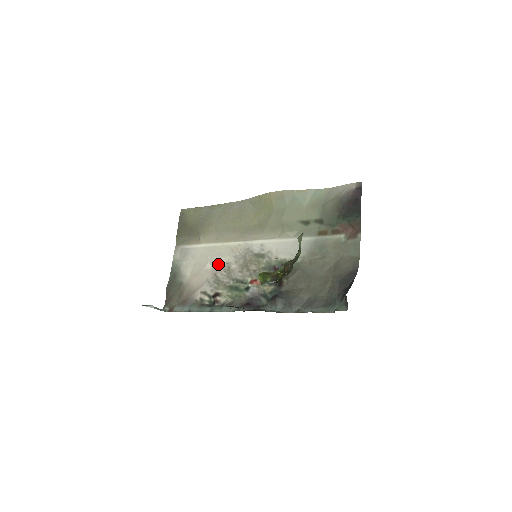
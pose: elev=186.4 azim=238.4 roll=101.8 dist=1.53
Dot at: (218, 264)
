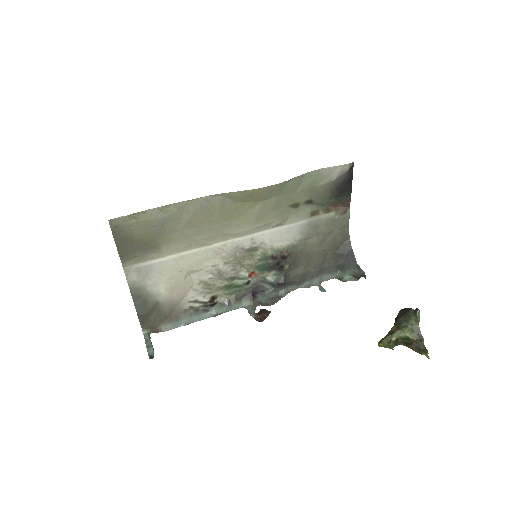
Dot at: (201, 270)
